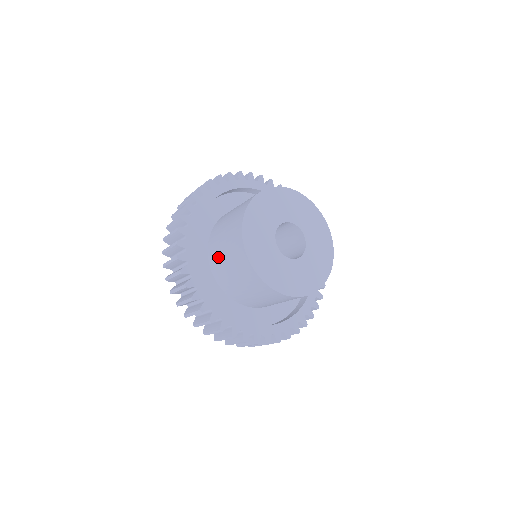
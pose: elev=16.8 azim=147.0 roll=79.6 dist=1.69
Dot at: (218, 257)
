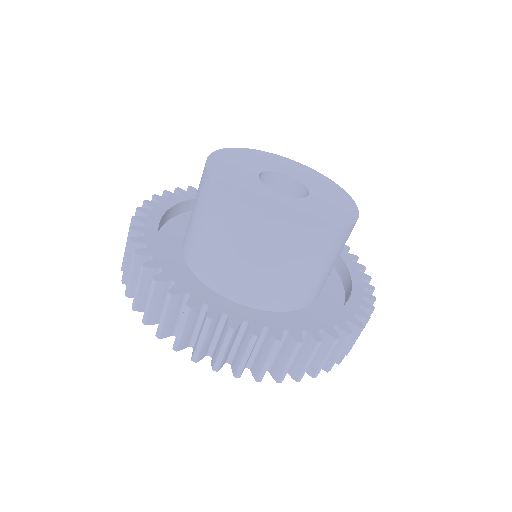
Dot at: occluded
